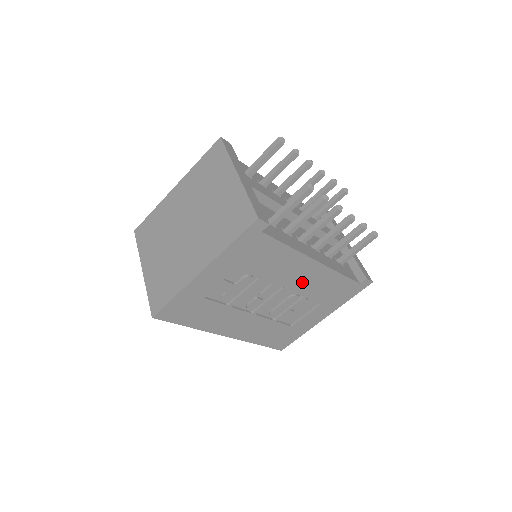
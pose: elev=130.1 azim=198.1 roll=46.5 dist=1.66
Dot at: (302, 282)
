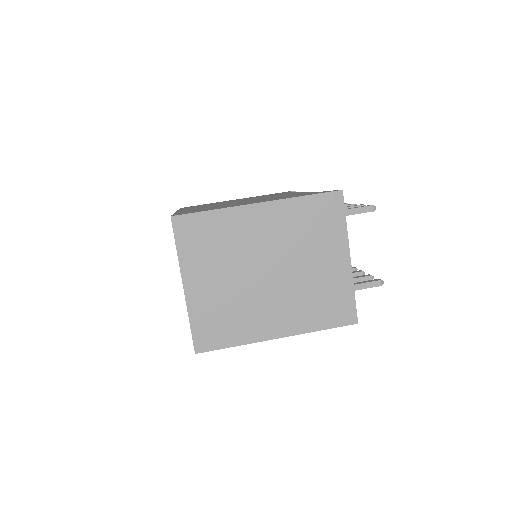
Dot at: occluded
